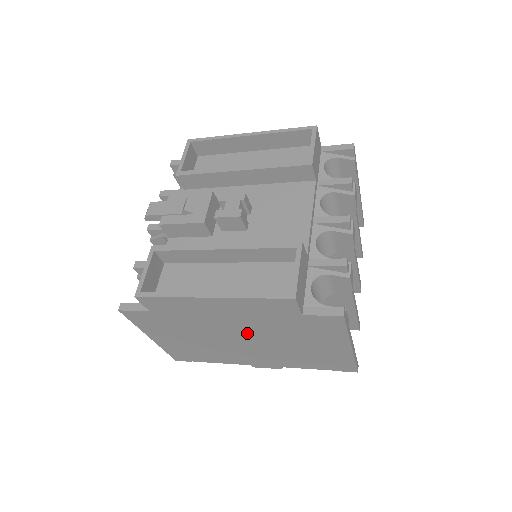
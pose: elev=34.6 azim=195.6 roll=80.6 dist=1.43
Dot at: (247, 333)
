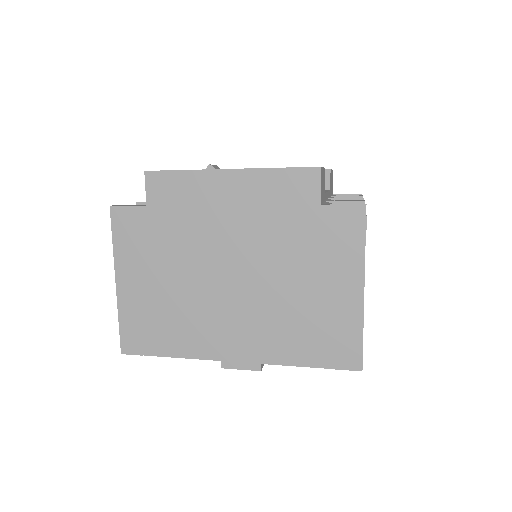
Dot at: (244, 257)
